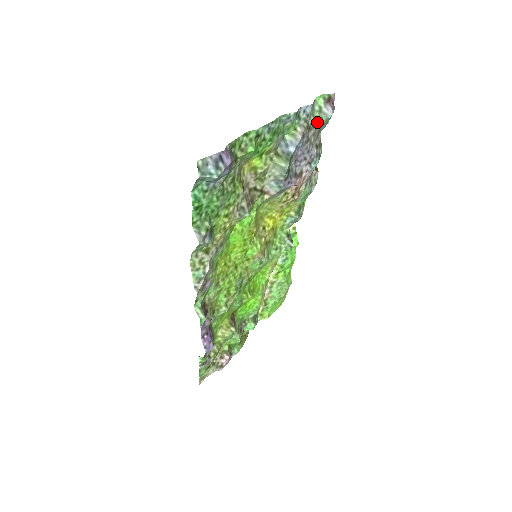
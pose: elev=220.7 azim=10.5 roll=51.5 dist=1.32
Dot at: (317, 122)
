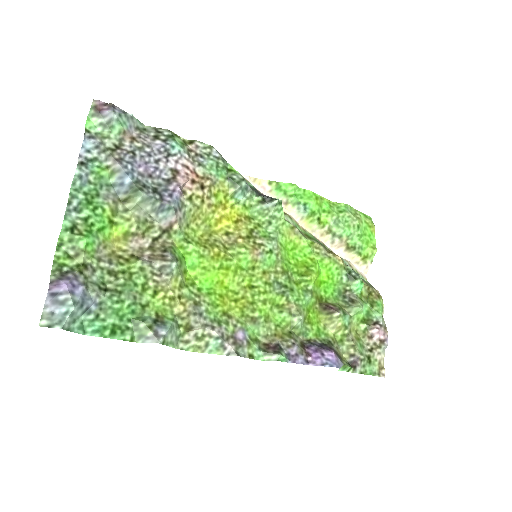
Dot at: (118, 133)
